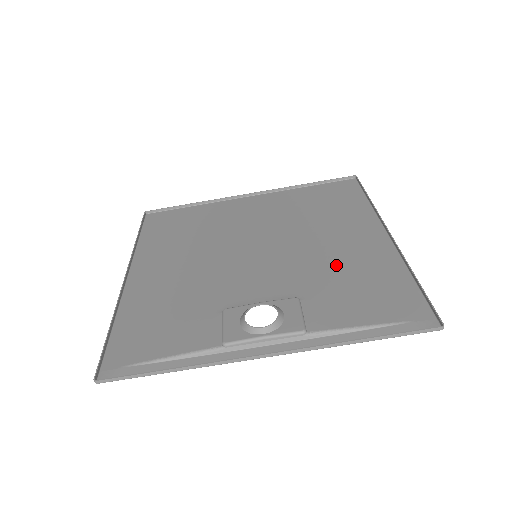
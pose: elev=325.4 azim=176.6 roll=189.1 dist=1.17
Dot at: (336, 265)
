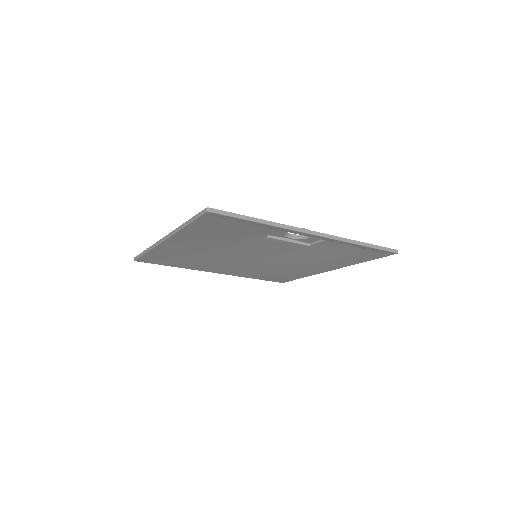
Dot at: (315, 258)
